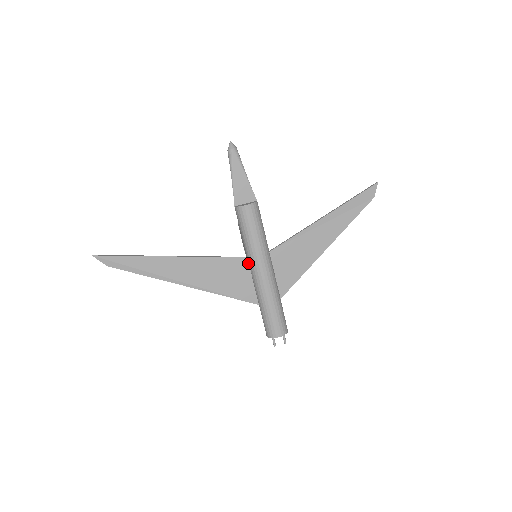
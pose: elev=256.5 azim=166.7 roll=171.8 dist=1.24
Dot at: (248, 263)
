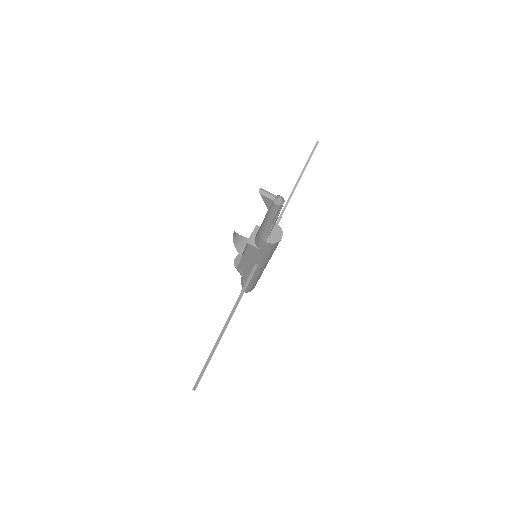
Dot at: occluded
